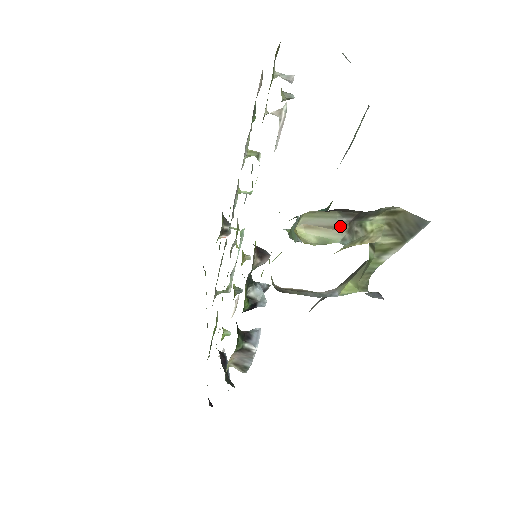
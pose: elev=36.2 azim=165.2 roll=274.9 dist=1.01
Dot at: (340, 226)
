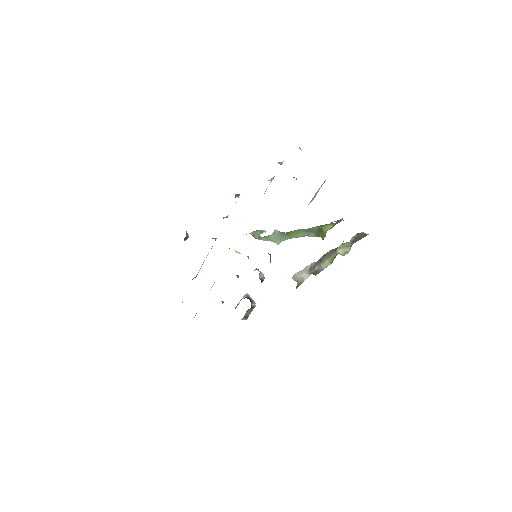
Dot at: (351, 245)
